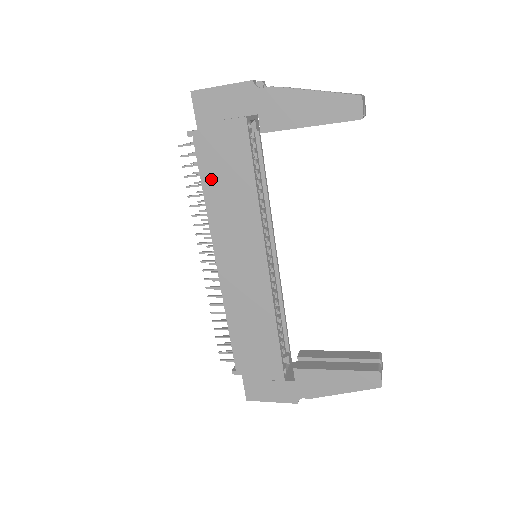
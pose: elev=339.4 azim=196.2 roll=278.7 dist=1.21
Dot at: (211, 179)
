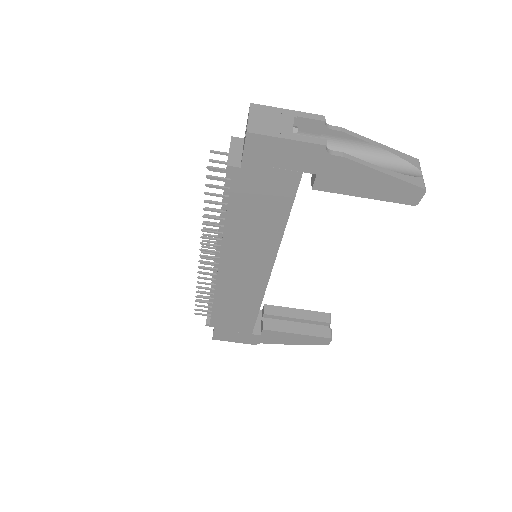
Dot at: (239, 209)
